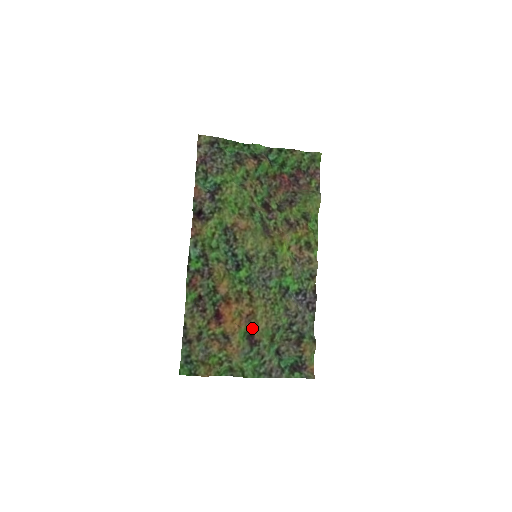
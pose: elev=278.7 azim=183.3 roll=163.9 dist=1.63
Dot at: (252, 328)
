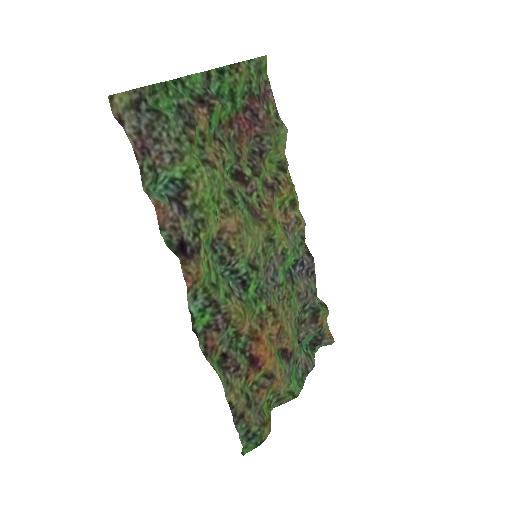
Dot at: (283, 343)
